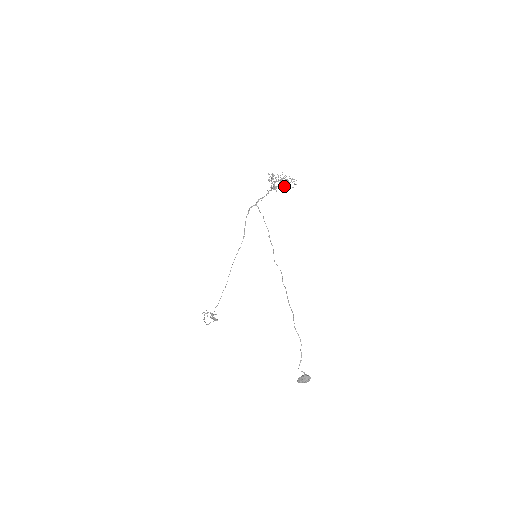
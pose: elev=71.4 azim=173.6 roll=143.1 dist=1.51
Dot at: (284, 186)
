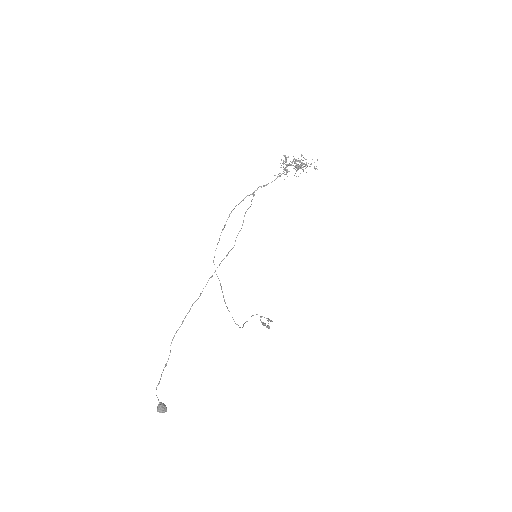
Dot at: occluded
